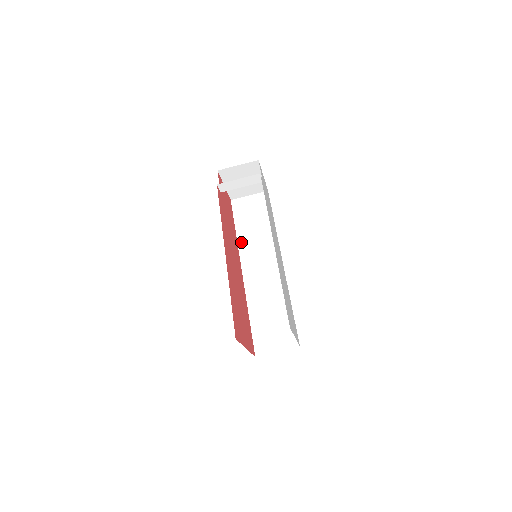
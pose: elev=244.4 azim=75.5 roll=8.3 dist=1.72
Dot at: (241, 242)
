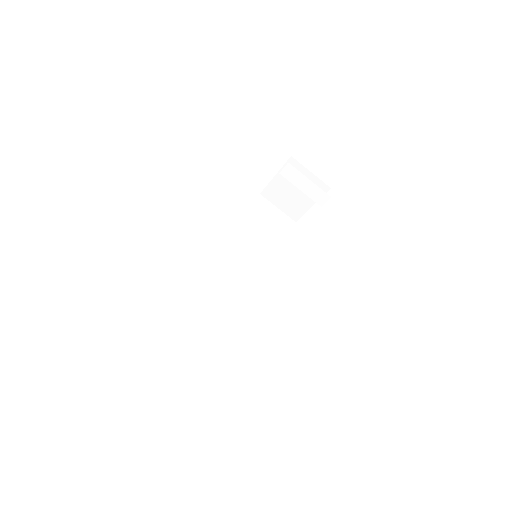
Dot at: (238, 233)
